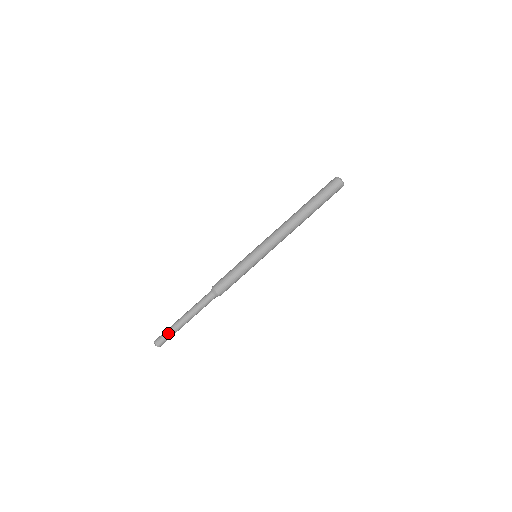
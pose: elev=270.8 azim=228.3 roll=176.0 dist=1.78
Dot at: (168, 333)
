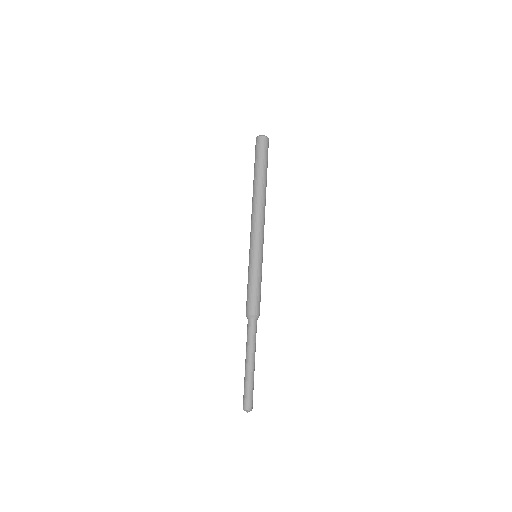
Dot at: (245, 389)
